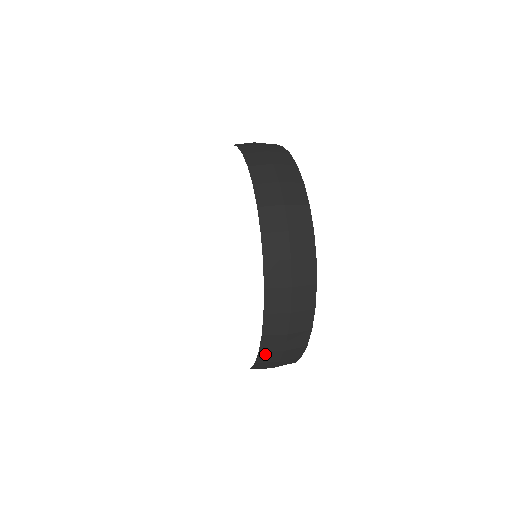
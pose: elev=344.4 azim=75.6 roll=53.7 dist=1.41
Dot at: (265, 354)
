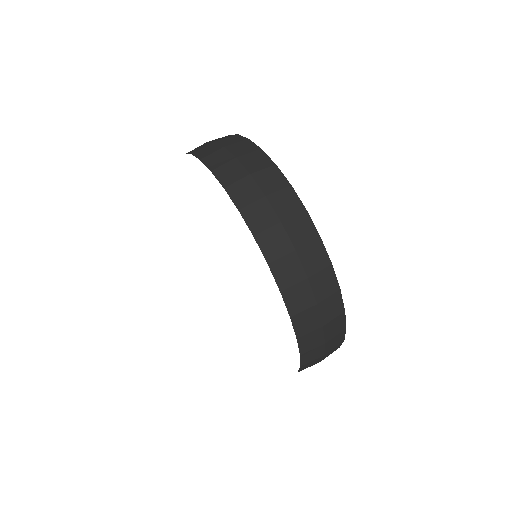
Dot at: (303, 369)
